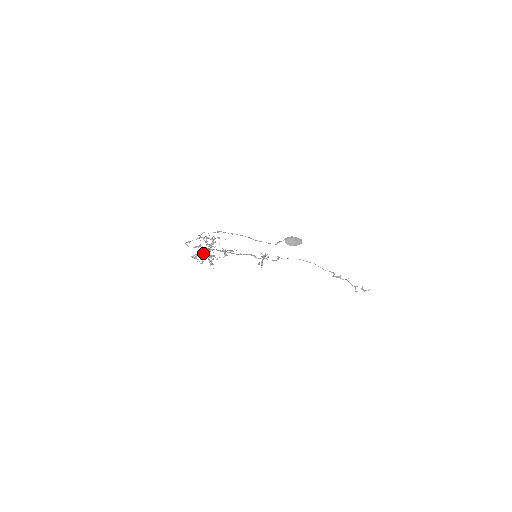
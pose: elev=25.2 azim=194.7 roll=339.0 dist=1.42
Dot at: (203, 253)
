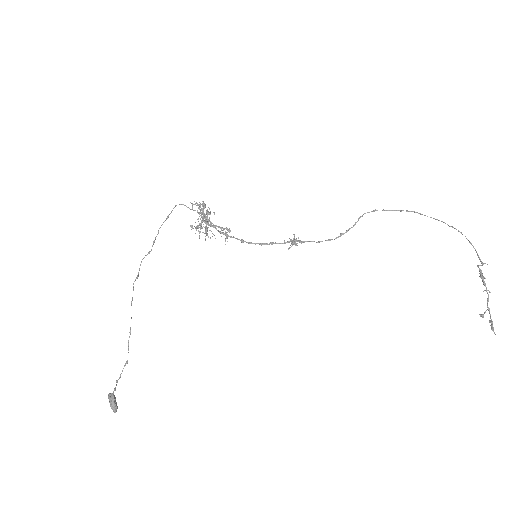
Dot at: (205, 214)
